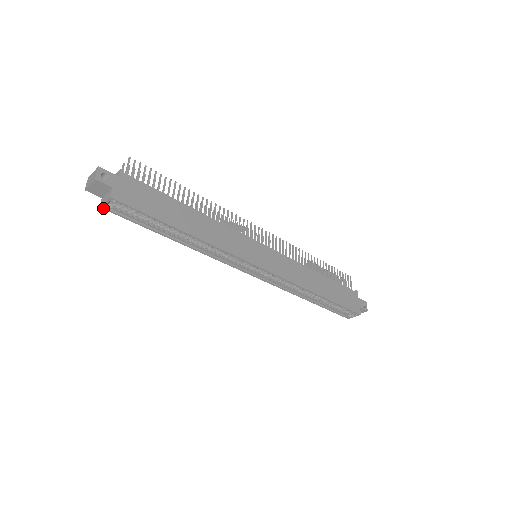
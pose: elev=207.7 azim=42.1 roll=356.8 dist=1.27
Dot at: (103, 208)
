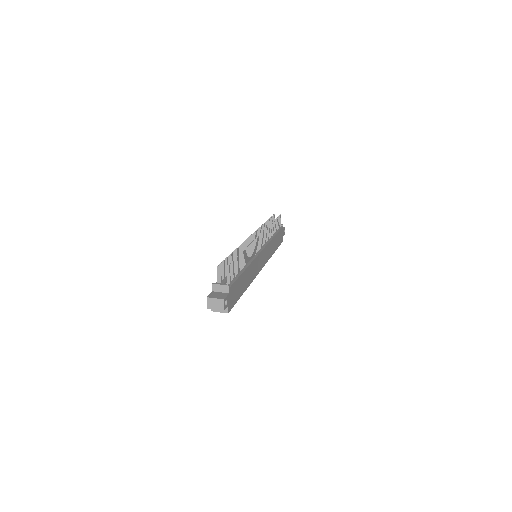
Dot at: (213, 310)
